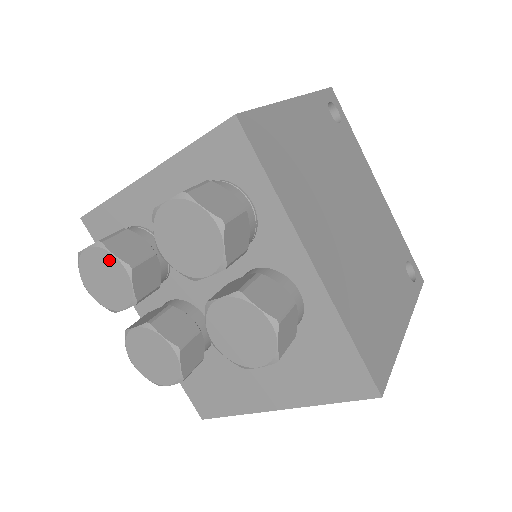
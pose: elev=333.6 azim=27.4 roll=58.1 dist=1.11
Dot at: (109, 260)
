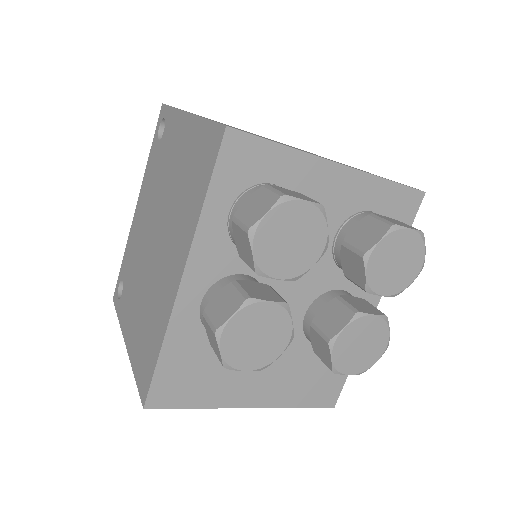
Dot at: (318, 229)
